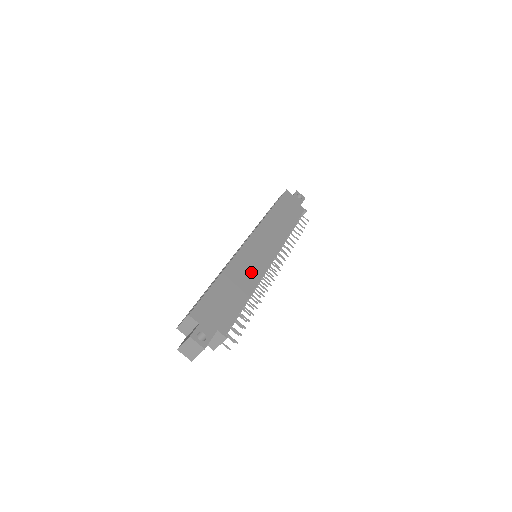
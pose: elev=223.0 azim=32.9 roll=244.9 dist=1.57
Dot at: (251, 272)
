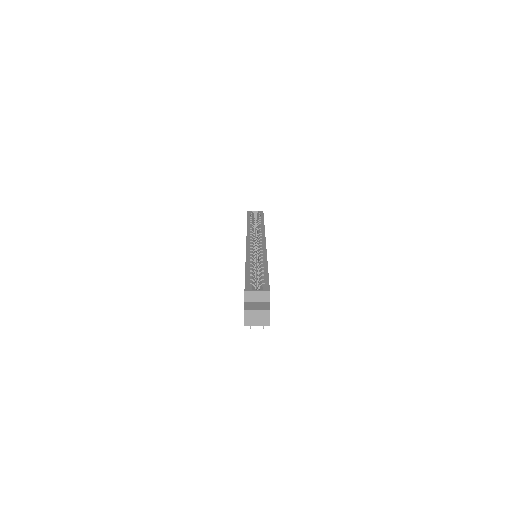
Dot at: occluded
